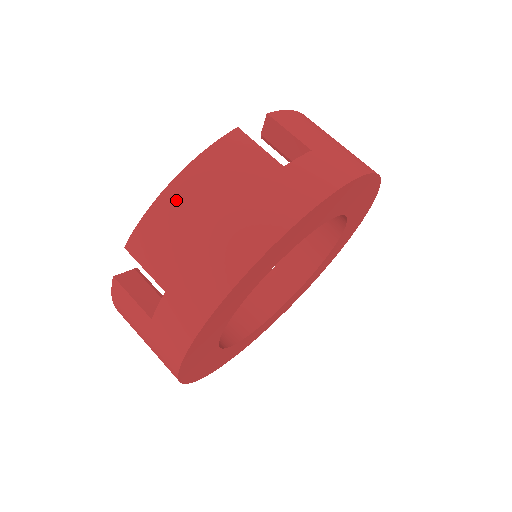
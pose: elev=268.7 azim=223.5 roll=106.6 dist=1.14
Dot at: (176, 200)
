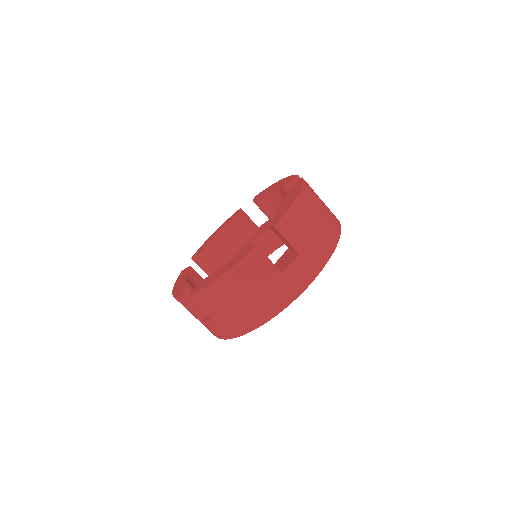
Dot at: (220, 289)
